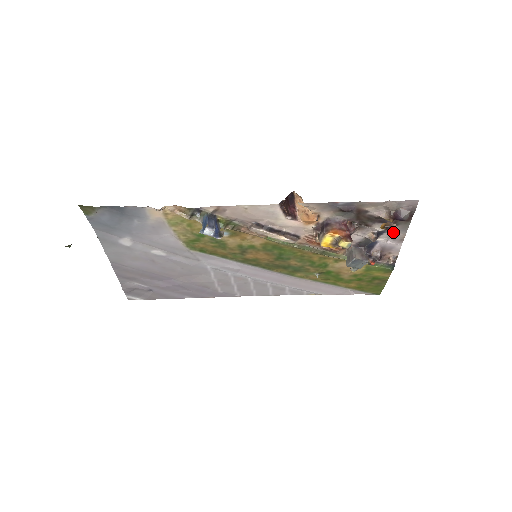
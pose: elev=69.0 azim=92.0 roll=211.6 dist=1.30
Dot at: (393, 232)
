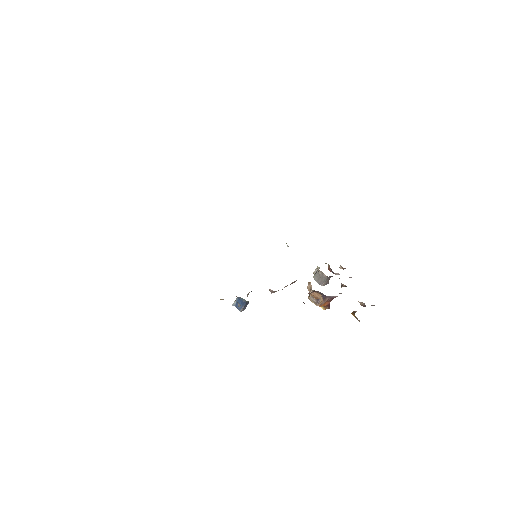
Dot at: occluded
